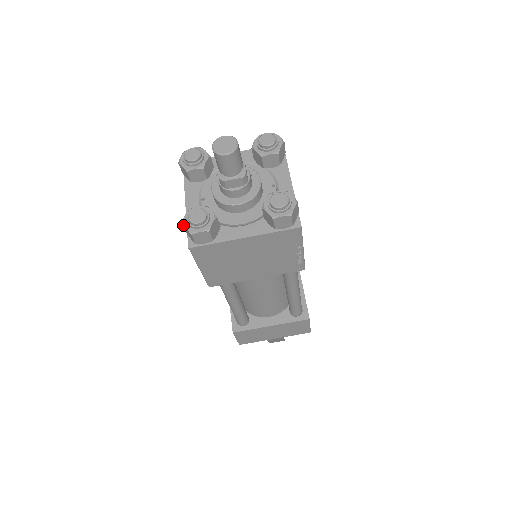
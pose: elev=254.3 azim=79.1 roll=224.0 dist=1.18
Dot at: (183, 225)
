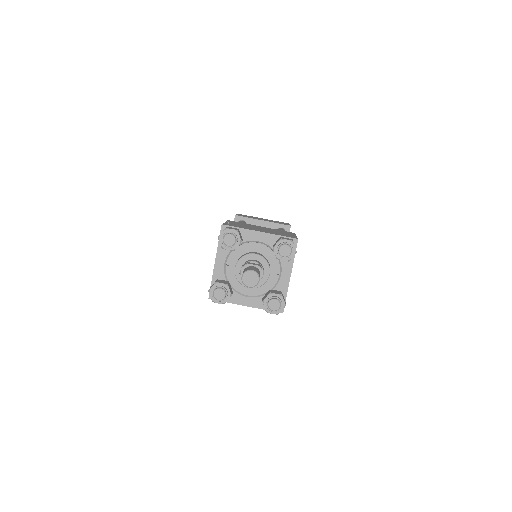
Dot at: (209, 293)
